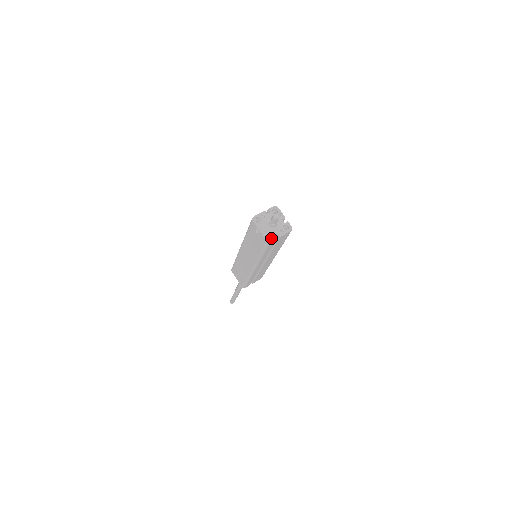
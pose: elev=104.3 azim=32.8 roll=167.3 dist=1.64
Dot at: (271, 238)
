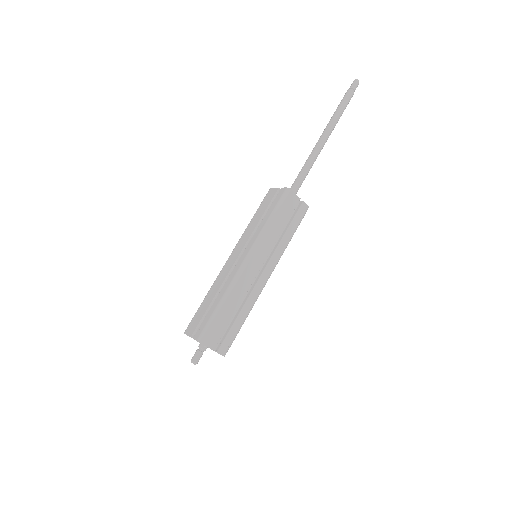
Dot at: occluded
